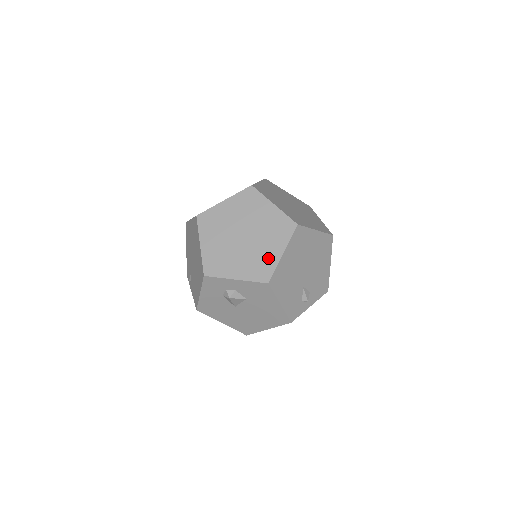
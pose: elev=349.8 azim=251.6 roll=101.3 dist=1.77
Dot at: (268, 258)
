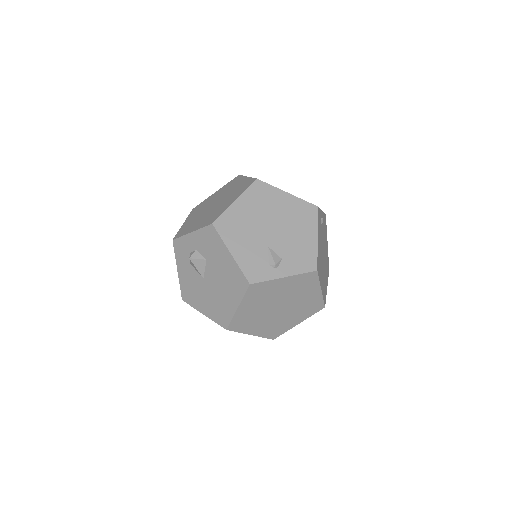
Dot at: (222, 208)
